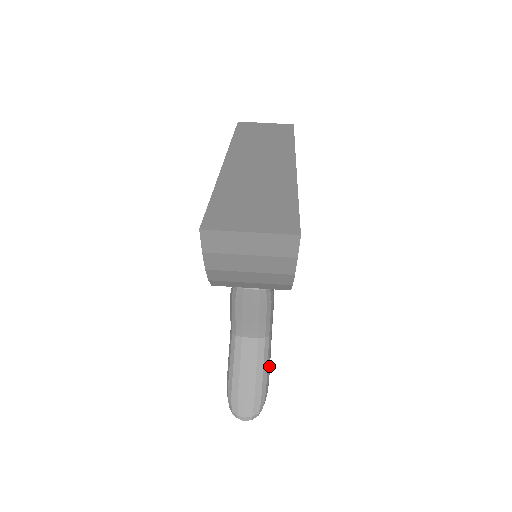
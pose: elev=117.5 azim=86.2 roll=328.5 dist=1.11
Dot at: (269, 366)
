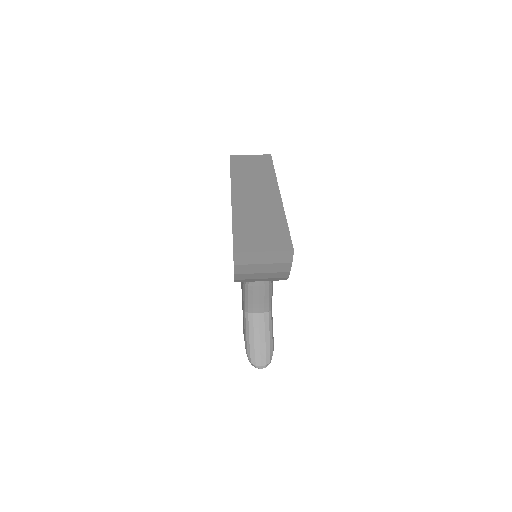
Dot at: occluded
